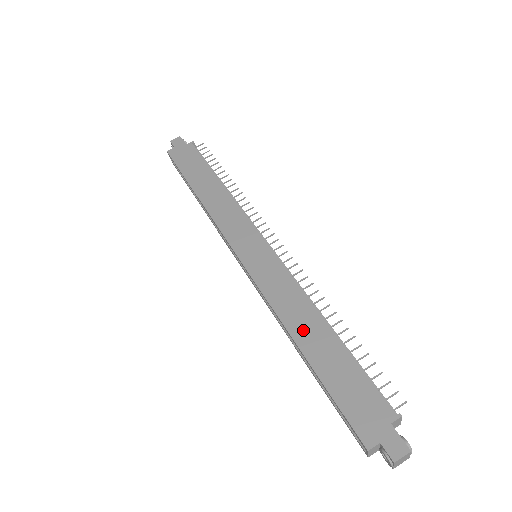
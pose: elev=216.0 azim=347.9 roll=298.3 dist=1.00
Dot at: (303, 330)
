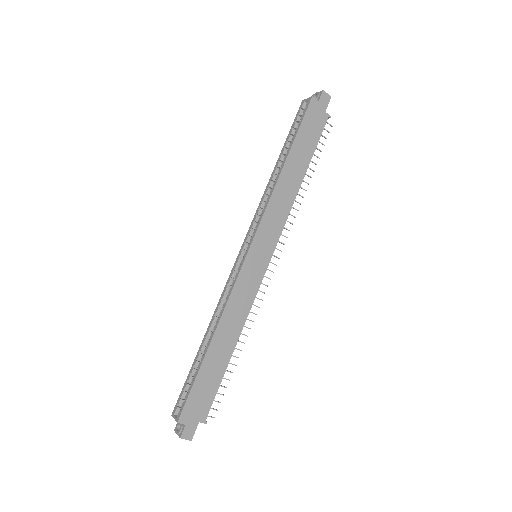
Dot at: (223, 336)
